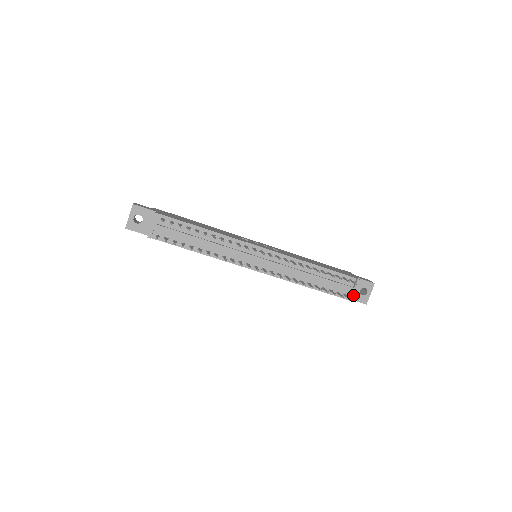
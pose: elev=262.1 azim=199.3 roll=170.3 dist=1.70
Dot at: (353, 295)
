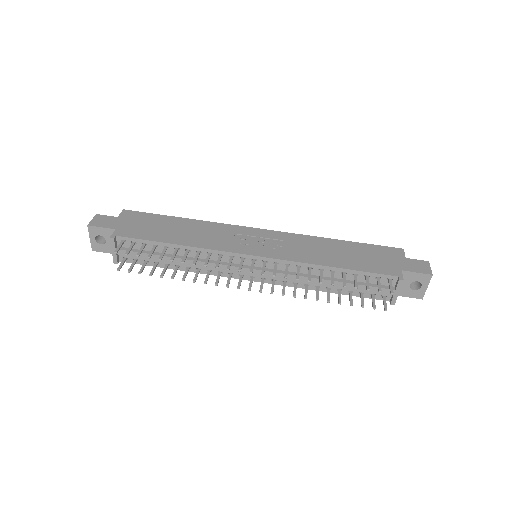
Dot at: (395, 298)
